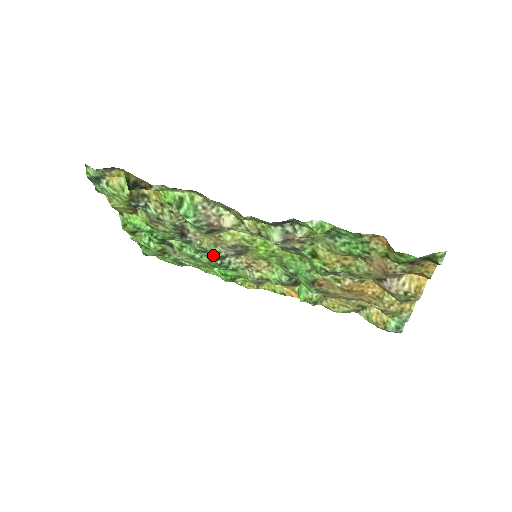
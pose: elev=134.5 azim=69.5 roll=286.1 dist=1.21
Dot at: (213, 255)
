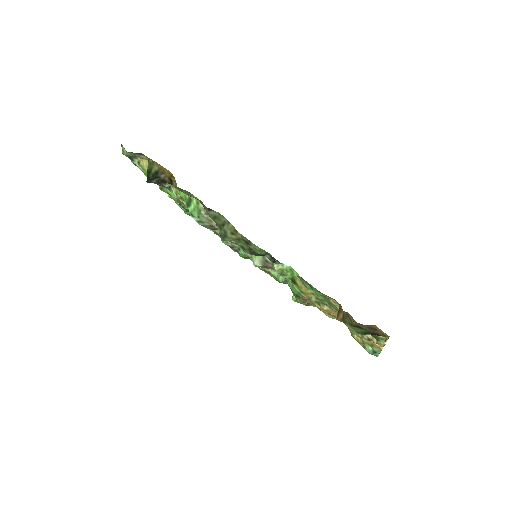
Dot at: (222, 242)
